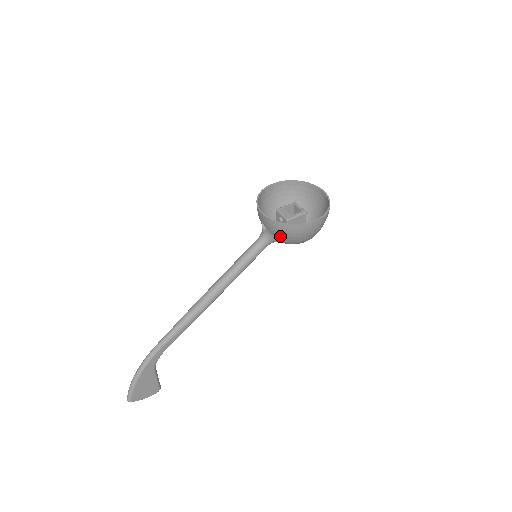
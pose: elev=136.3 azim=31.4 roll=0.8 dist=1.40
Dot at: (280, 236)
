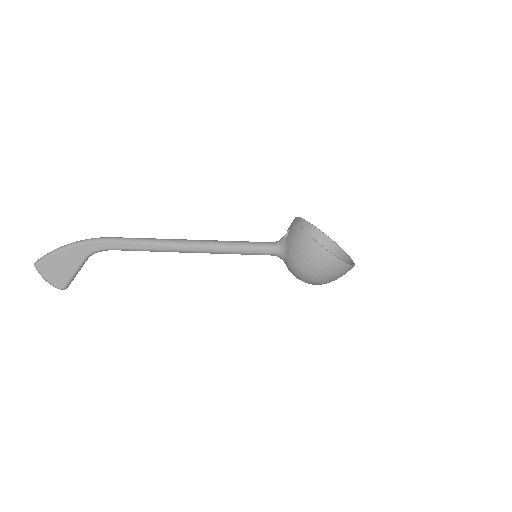
Dot at: (292, 246)
